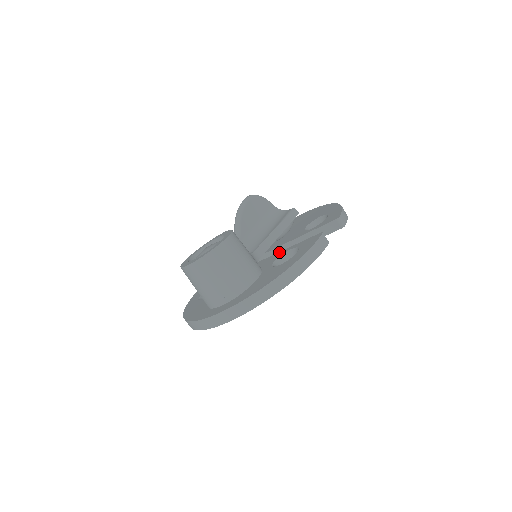
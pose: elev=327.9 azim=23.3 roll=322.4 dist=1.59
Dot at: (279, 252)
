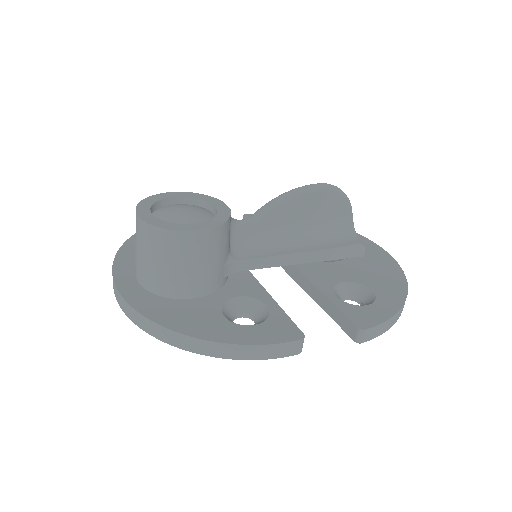
Dot at: (263, 288)
